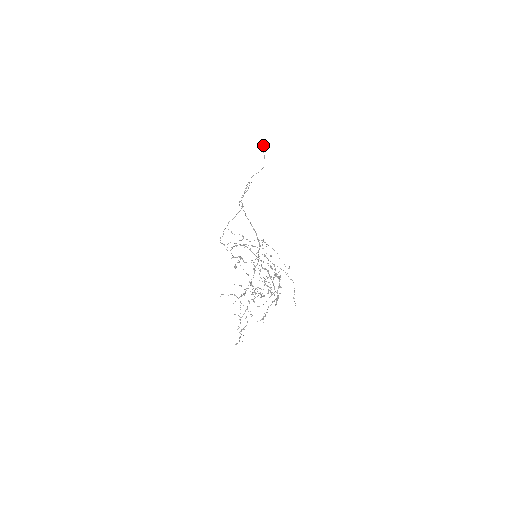
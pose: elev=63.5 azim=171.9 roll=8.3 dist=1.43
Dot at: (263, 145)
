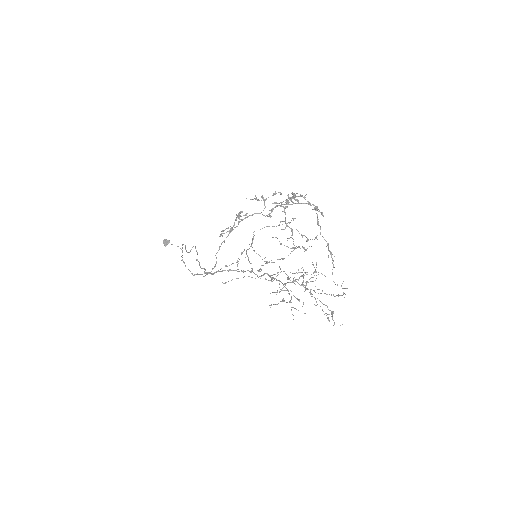
Dot at: (163, 240)
